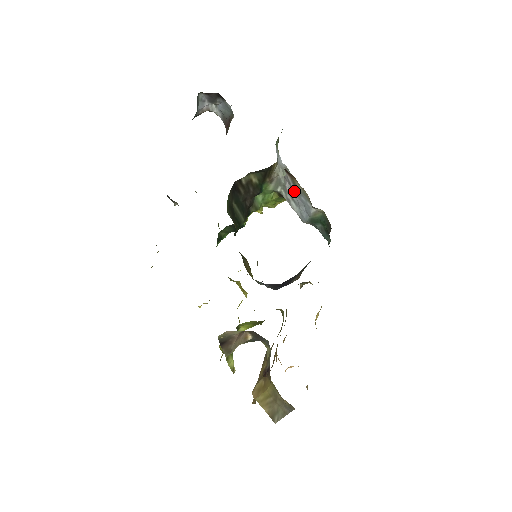
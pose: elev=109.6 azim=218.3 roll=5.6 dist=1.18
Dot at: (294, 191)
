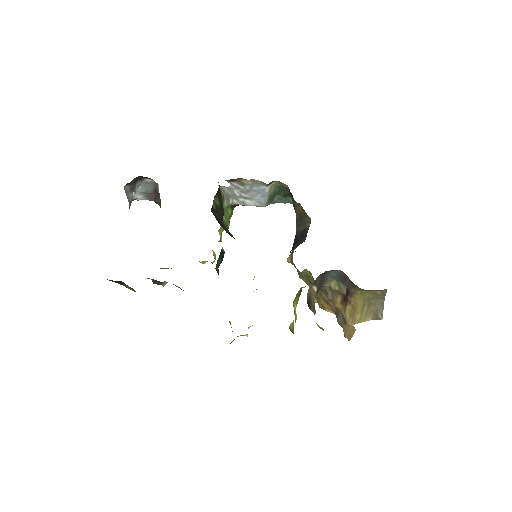
Dot at: (244, 190)
